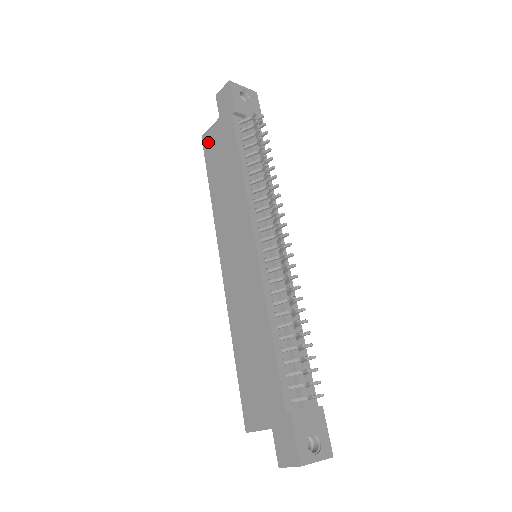
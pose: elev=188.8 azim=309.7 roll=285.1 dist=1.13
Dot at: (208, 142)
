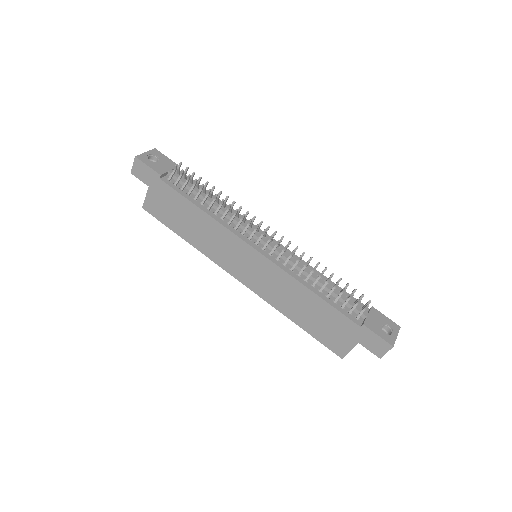
Dot at: (153, 209)
